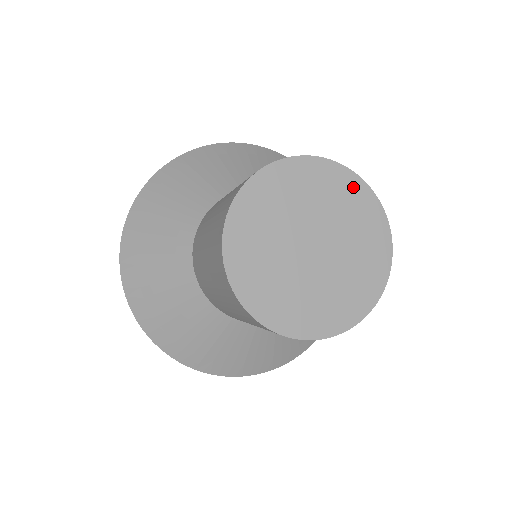
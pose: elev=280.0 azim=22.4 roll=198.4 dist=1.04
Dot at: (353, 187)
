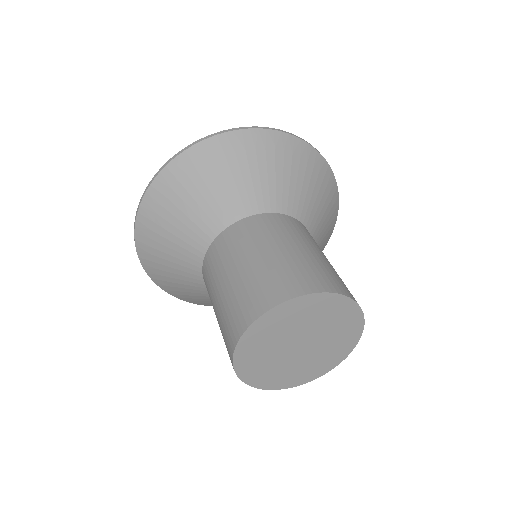
Dot at: (353, 336)
